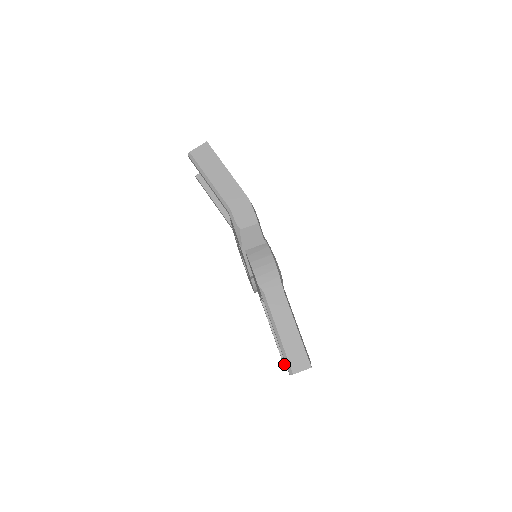
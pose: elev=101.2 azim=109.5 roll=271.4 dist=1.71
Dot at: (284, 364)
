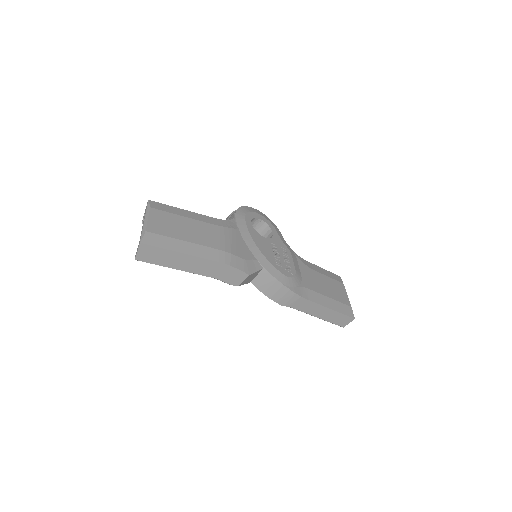
Dot at: occluded
